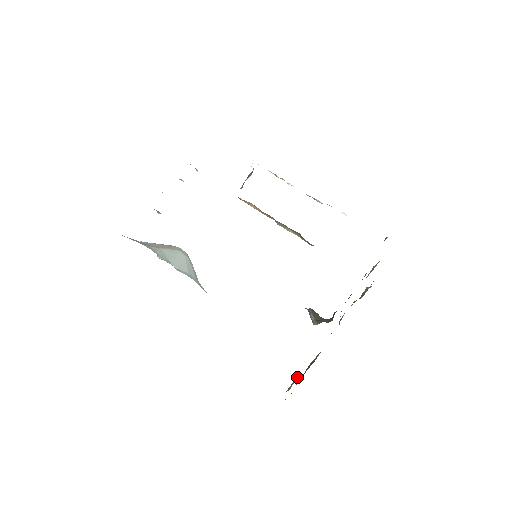
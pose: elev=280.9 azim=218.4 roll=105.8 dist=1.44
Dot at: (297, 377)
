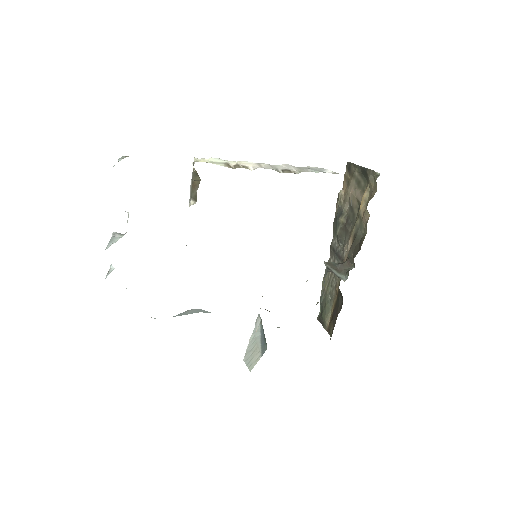
Dot at: (330, 308)
